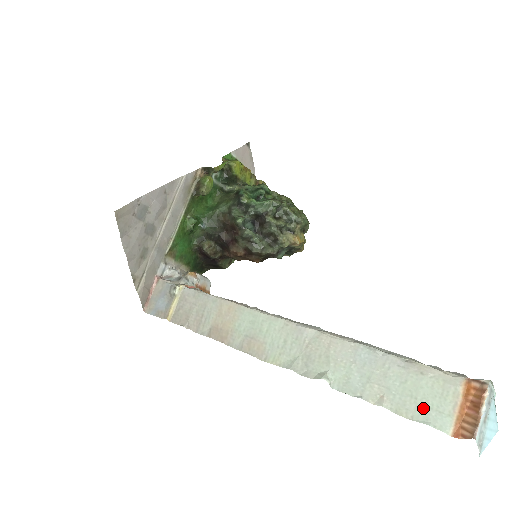
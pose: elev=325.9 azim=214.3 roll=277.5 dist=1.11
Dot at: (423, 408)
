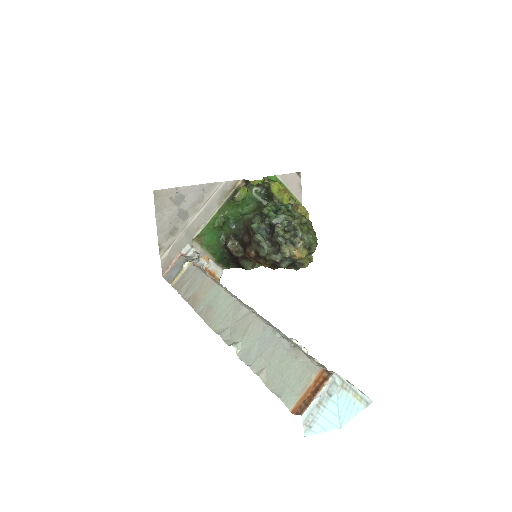
Dot at: (283, 384)
